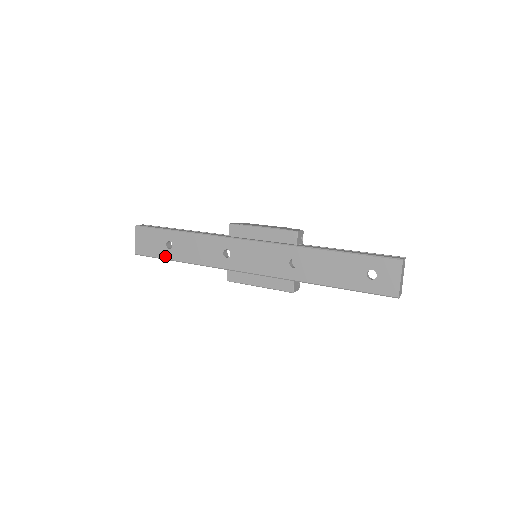
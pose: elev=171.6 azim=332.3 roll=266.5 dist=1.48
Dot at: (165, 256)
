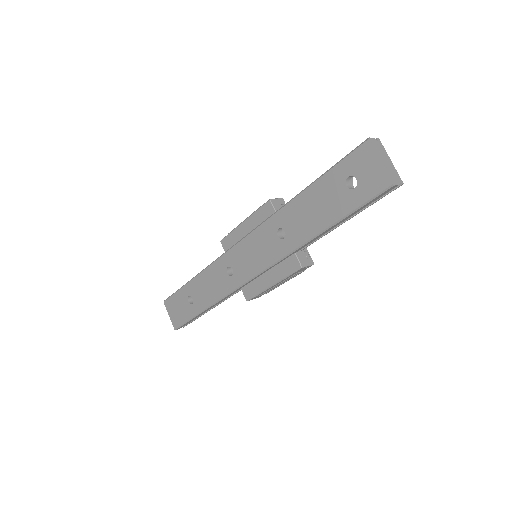
Dot at: (192, 314)
